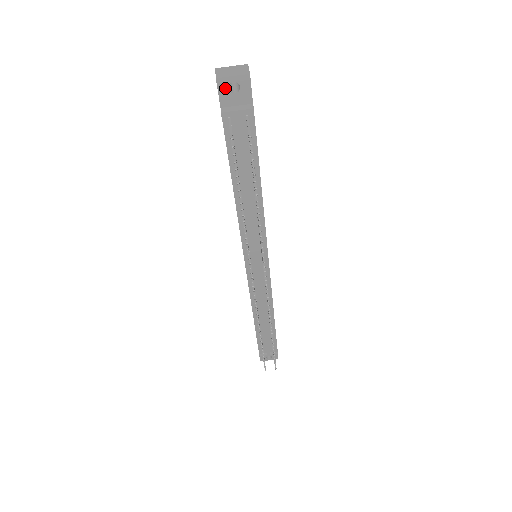
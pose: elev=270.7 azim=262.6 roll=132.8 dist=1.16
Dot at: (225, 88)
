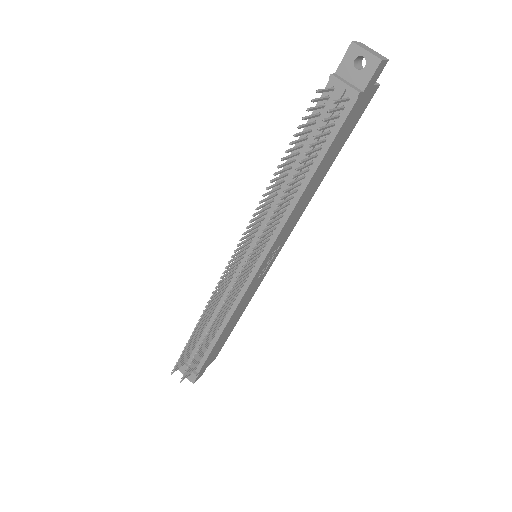
Dot at: (352, 57)
